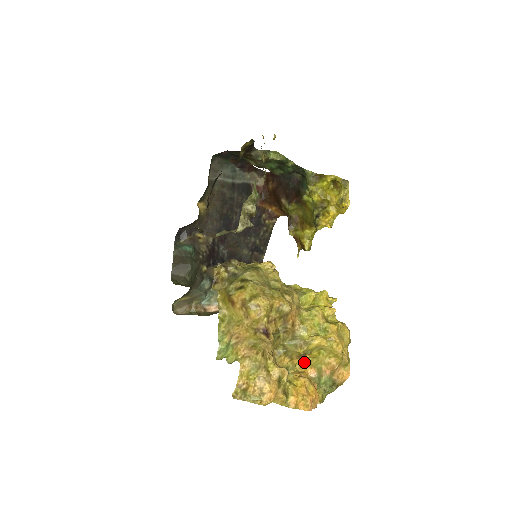
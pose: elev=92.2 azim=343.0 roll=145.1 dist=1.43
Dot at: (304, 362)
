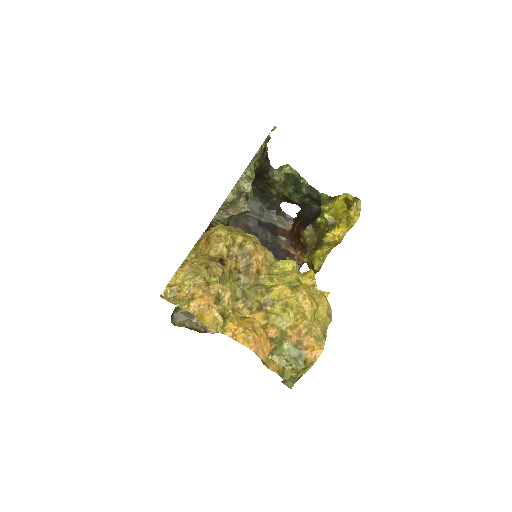
Dot at: (267, 322)
